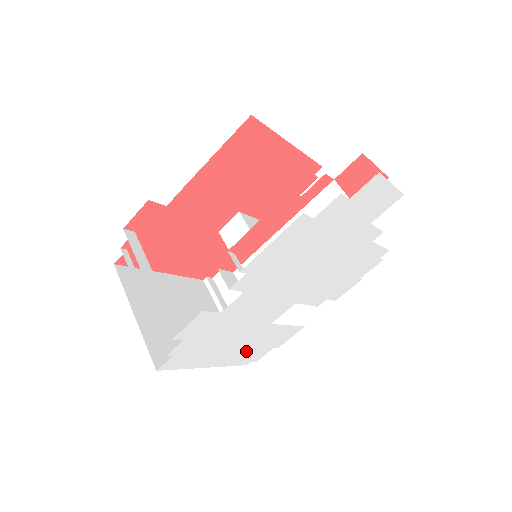
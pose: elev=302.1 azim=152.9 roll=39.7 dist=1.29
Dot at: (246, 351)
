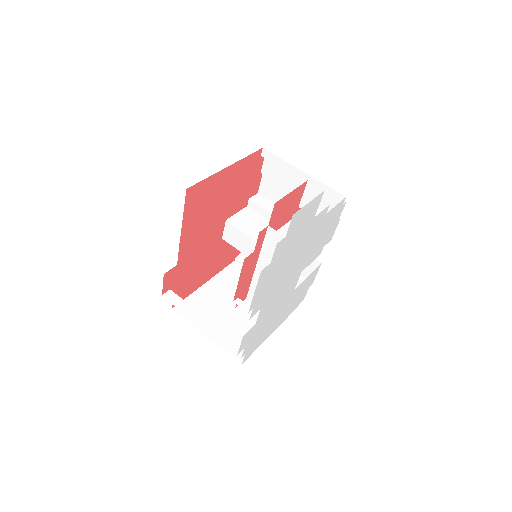
Dot at: (291, 306)
